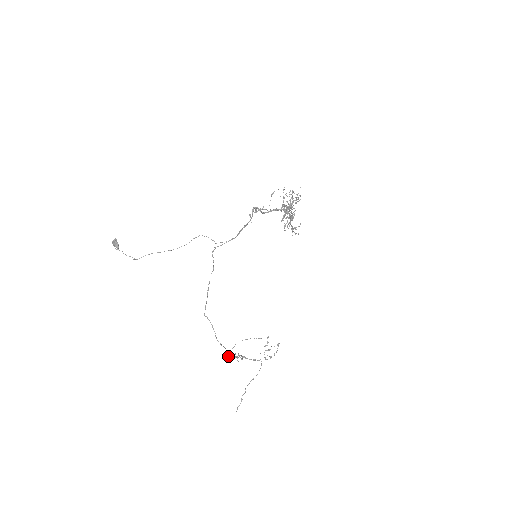
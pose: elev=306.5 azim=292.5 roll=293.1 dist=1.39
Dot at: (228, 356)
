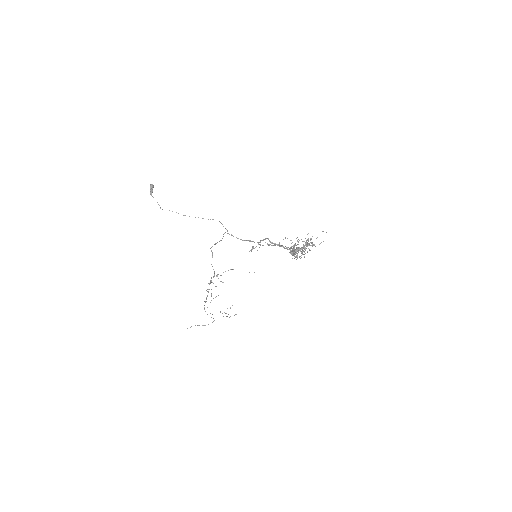
Dot at: (217, 276)
